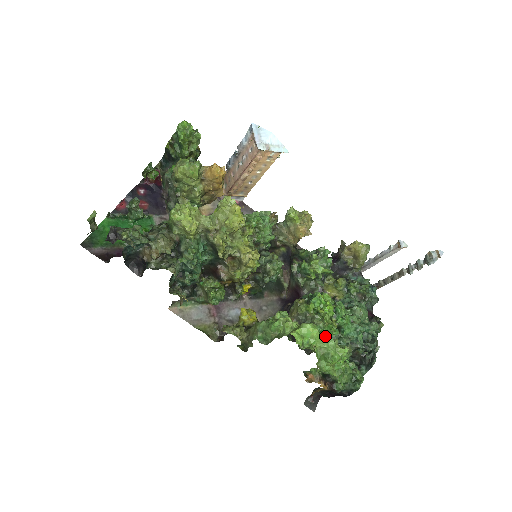
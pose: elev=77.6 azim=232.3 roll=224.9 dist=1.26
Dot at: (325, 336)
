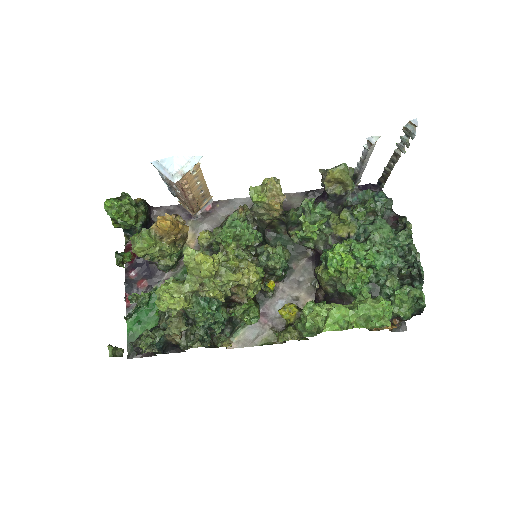
Dot at: (356, 302)
